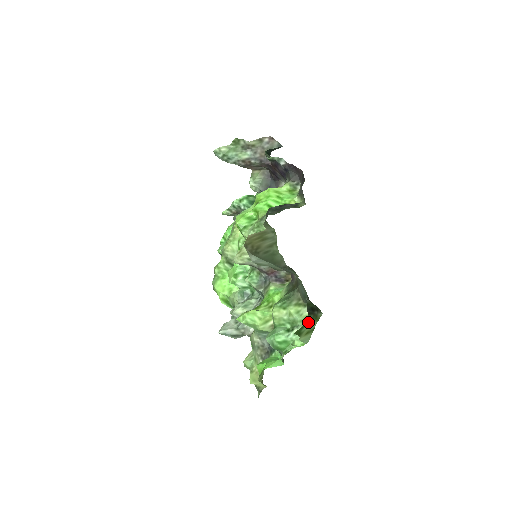
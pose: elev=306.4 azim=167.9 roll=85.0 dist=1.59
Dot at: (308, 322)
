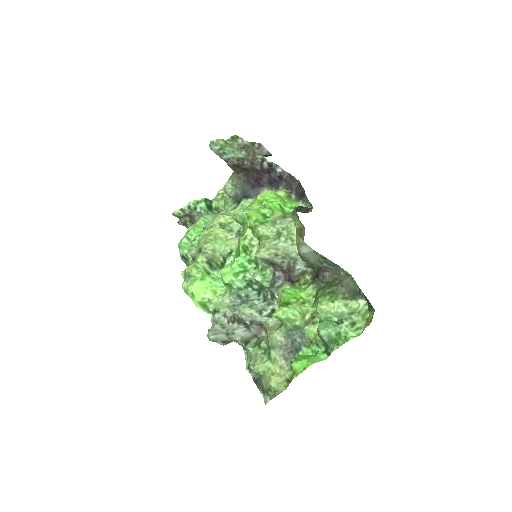
Dot at: (374, 311)
